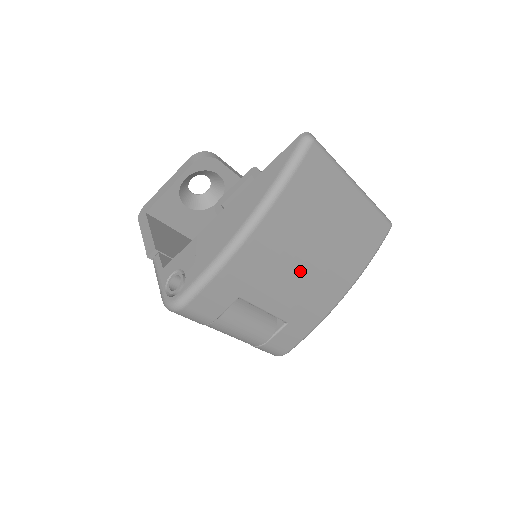
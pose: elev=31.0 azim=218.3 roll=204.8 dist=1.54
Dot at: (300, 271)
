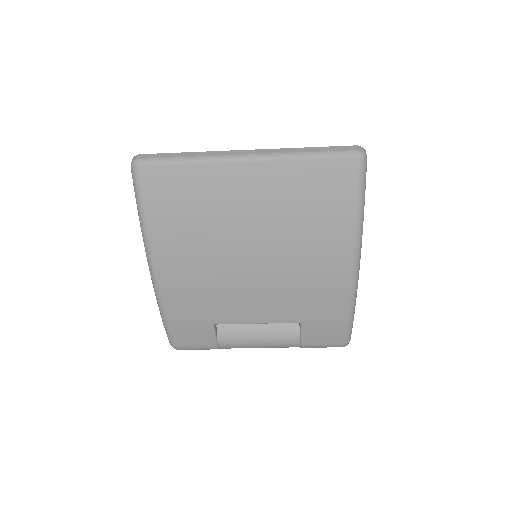
Dot at: (252, 278)
